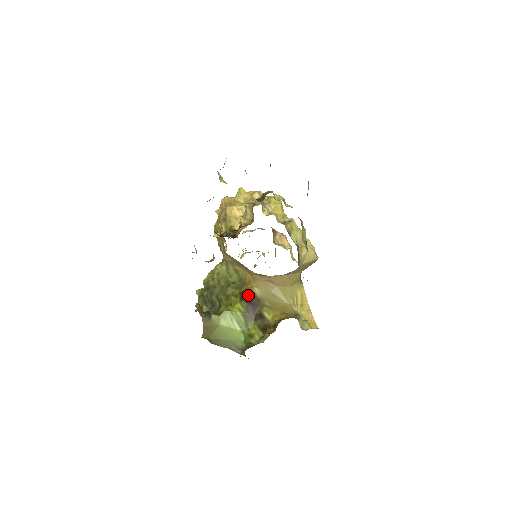
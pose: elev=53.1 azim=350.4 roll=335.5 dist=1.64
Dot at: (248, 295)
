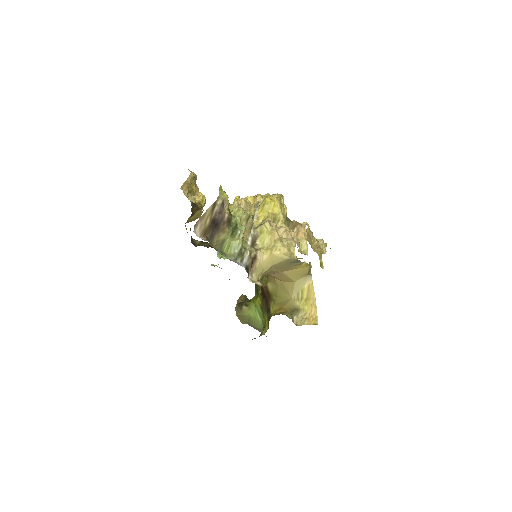
Dot at: (264, 289)
